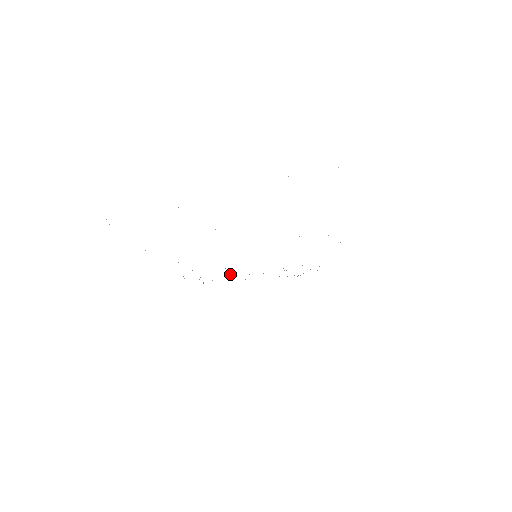
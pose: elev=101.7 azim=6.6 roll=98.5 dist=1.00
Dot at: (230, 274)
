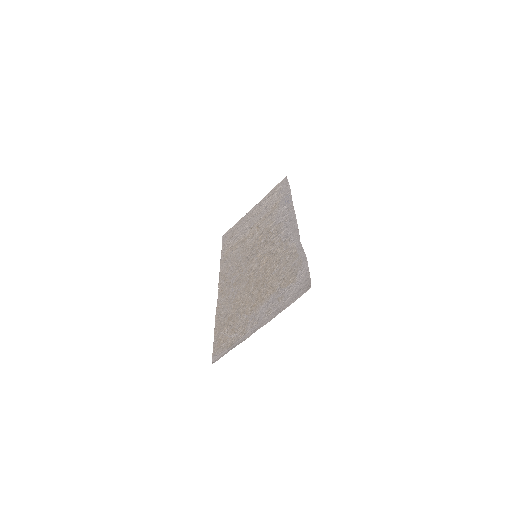
Dot at: (239, 247)
